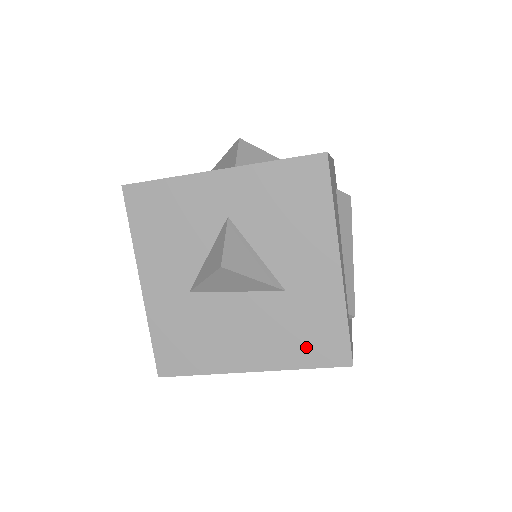
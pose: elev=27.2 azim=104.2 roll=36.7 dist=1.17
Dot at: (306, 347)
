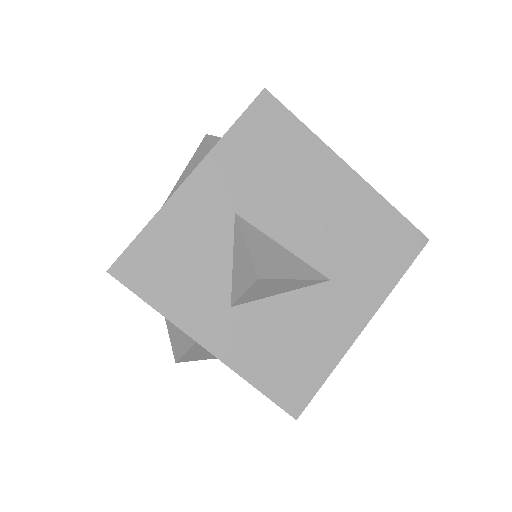
Dot at: occluded
